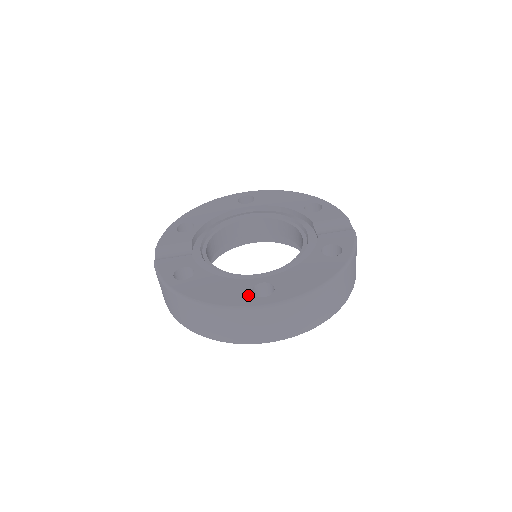
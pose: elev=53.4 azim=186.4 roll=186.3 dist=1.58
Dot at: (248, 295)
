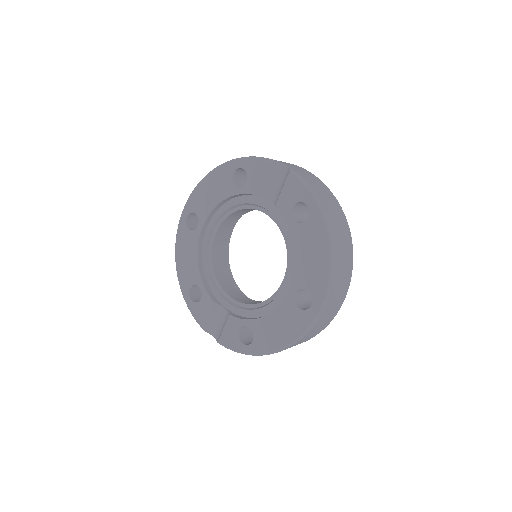
Dot at: (301, 314)
